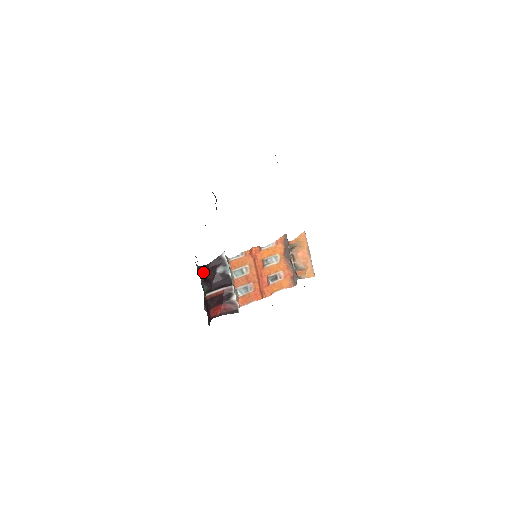
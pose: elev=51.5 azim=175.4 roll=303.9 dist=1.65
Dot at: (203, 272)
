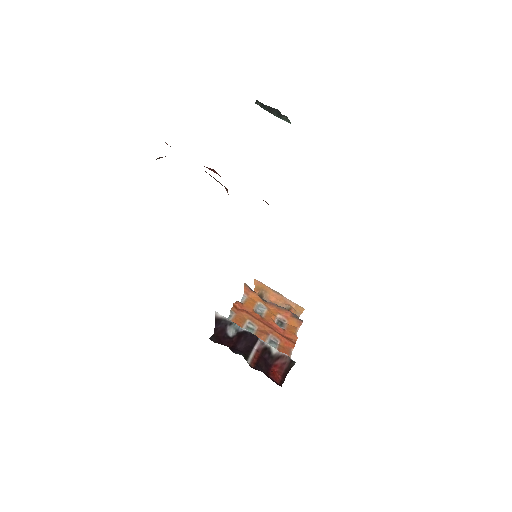
Dot at: (218, 343)
